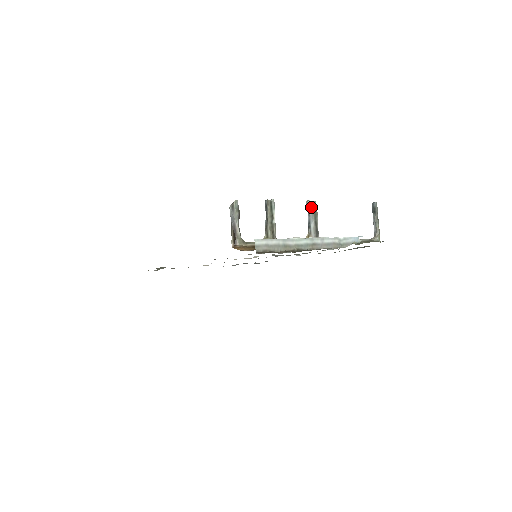
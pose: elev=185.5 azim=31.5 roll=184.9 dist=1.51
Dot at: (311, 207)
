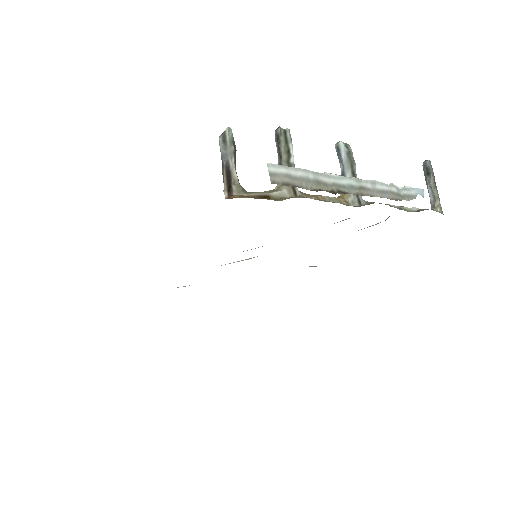
Dot at: (344, 150)
